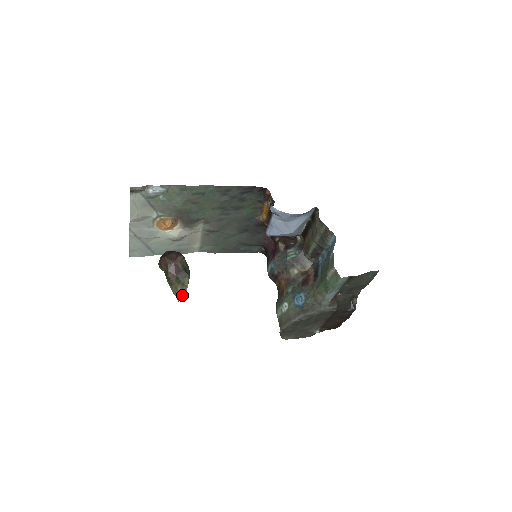
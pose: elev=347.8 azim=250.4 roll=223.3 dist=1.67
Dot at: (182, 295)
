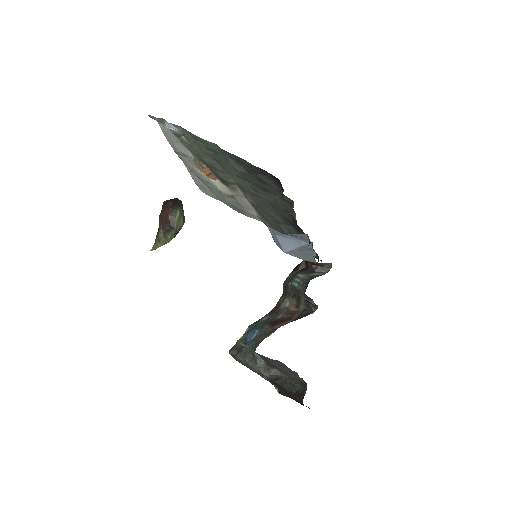
Dot at: (156, 247)
